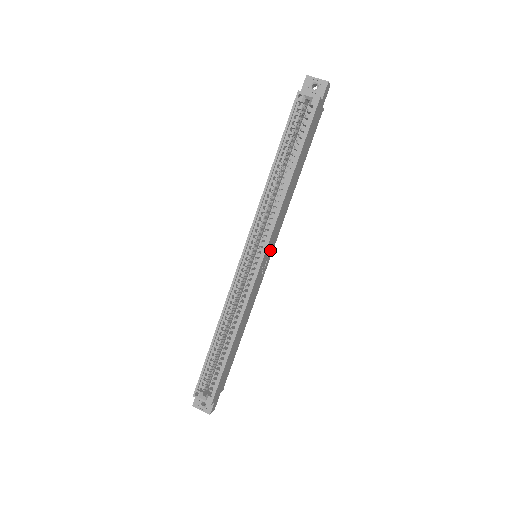
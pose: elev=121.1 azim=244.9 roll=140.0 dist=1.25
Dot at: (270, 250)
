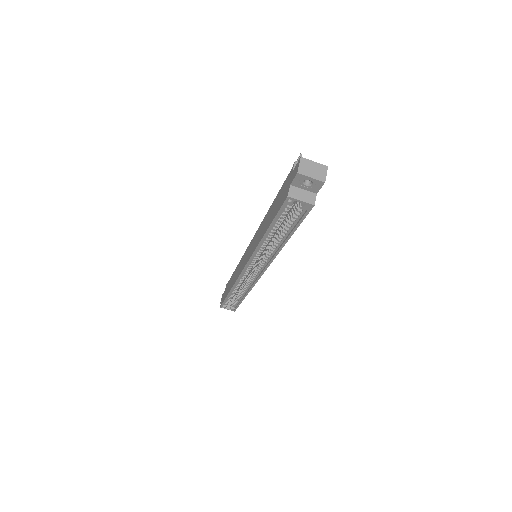
Dot at: occluded
